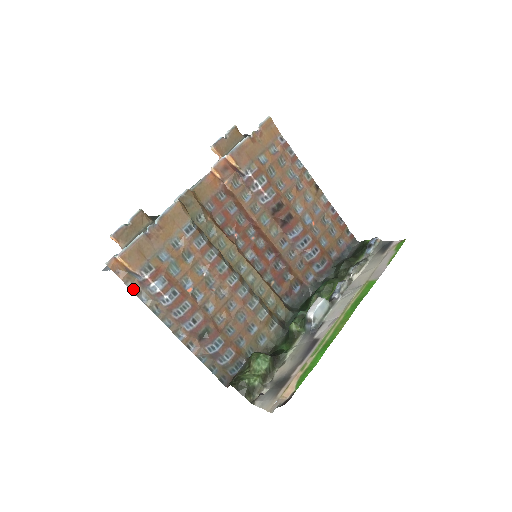
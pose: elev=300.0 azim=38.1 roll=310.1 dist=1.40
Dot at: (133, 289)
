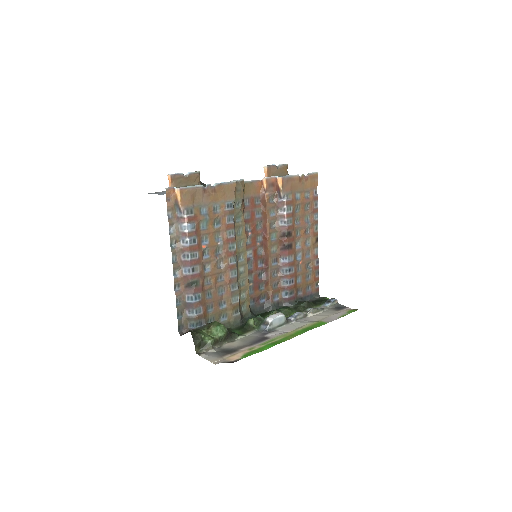
Dot at: (169, 218)
